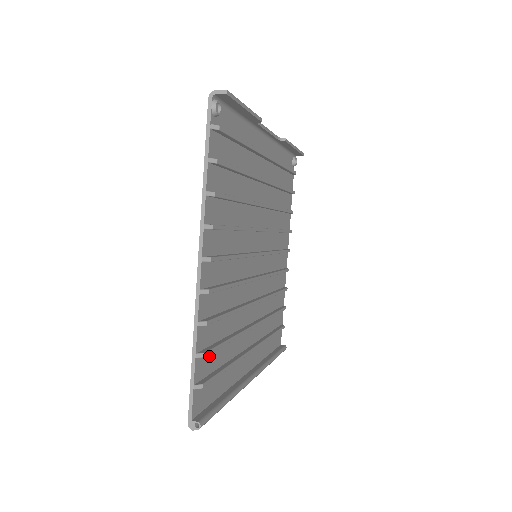
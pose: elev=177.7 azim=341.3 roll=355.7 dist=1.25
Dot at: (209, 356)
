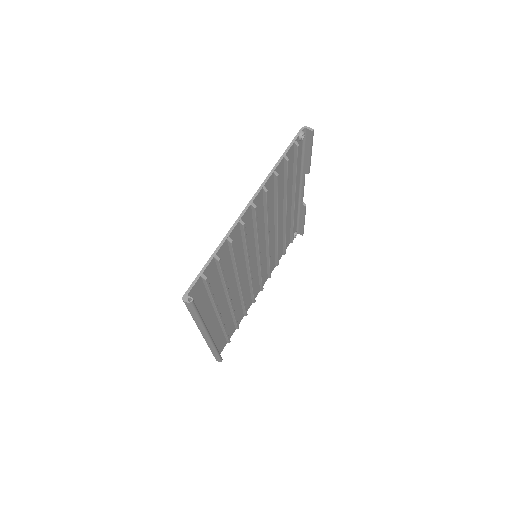
Dot at: (214, 271)
